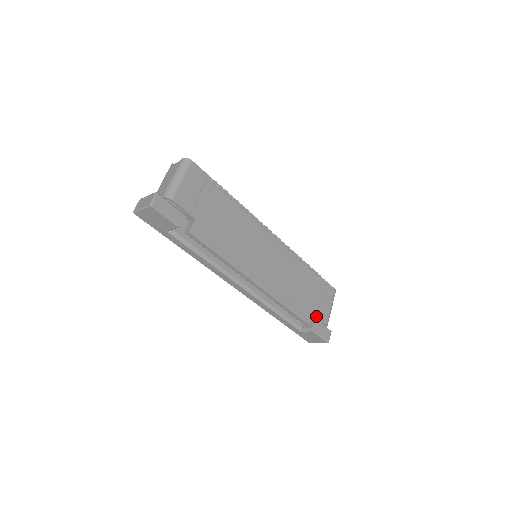
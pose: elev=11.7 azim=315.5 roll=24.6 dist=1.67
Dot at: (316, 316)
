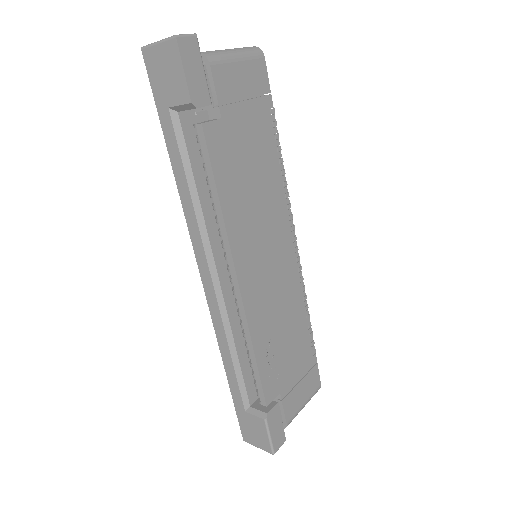
Dot at: (281, 400)
